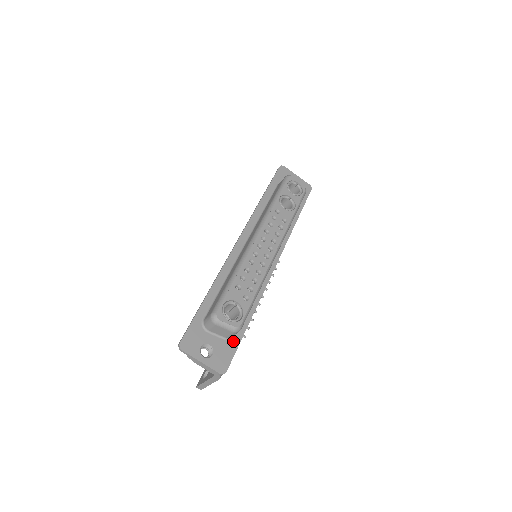
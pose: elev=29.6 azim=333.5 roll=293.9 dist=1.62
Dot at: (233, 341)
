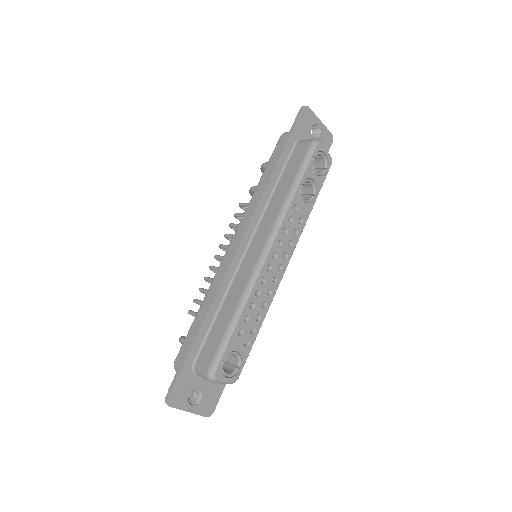
Dot at: occluded
